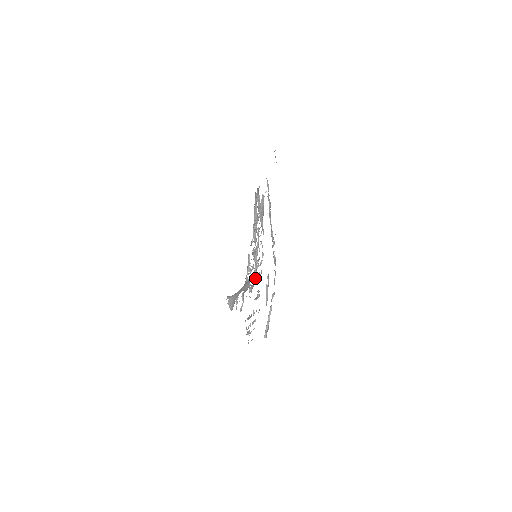
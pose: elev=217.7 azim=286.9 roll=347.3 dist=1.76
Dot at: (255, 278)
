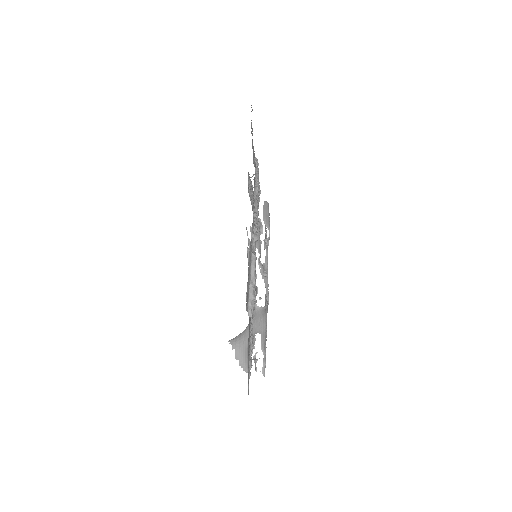
Dot at: occluded
